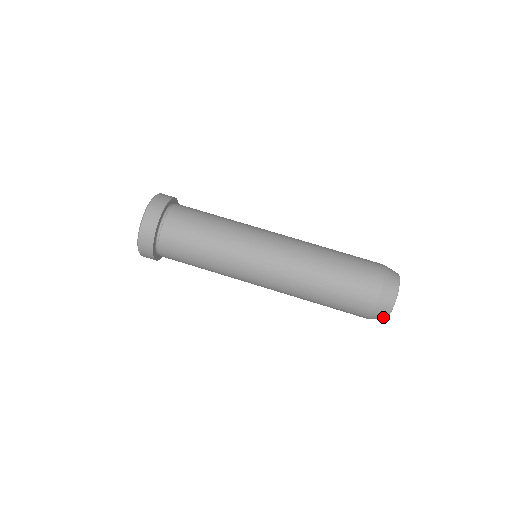
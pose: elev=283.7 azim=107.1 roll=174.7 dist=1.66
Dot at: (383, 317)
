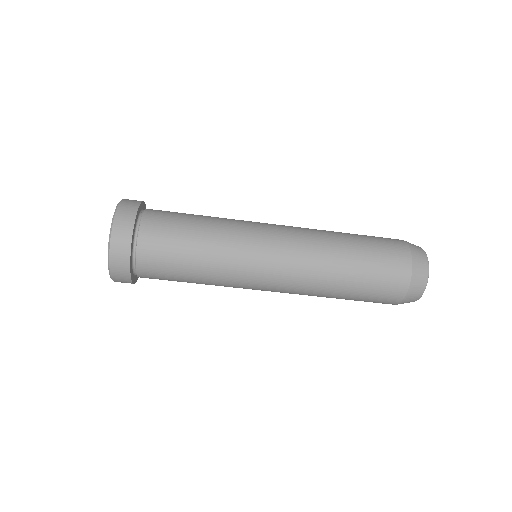
Dot at: occluded
